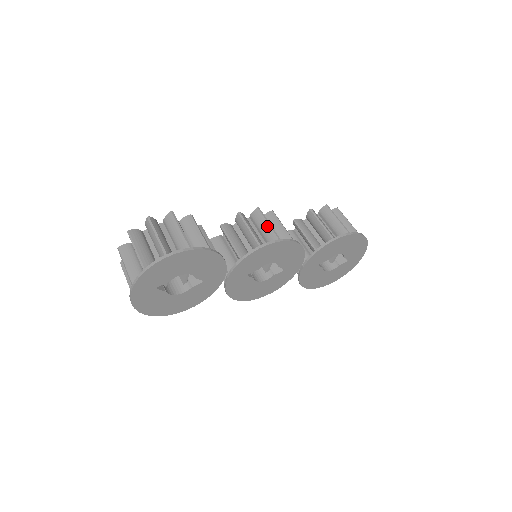
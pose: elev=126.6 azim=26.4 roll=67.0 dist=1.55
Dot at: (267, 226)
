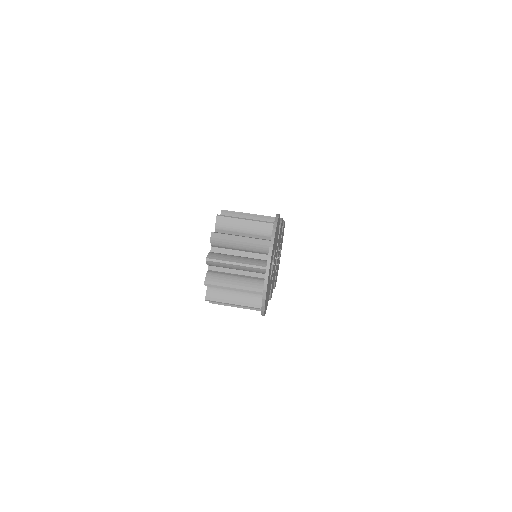
Dot at: occluded
